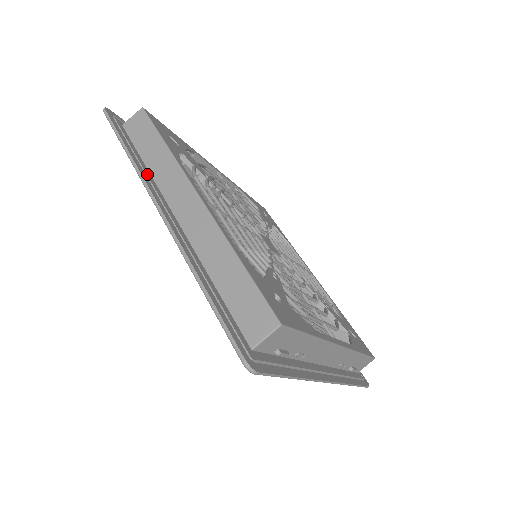
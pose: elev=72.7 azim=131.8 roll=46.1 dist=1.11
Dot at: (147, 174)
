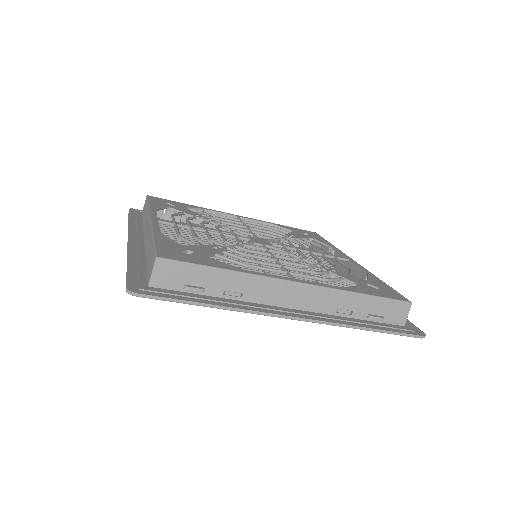
Dot at: (138, 228)
